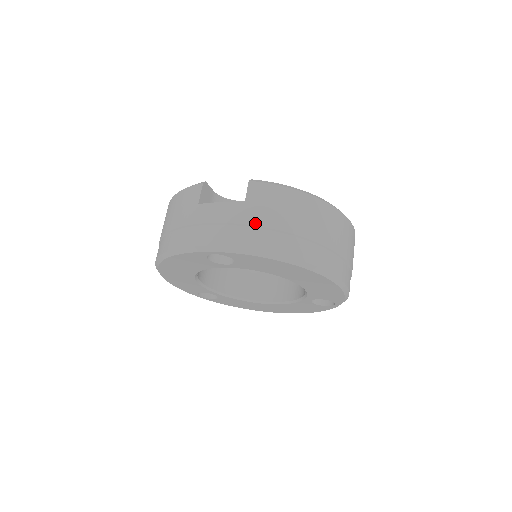
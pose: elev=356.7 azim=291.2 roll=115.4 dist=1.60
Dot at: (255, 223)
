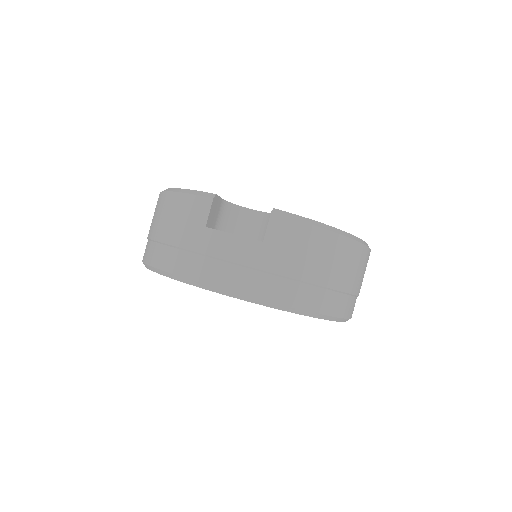
Dot at: (272, 270)
